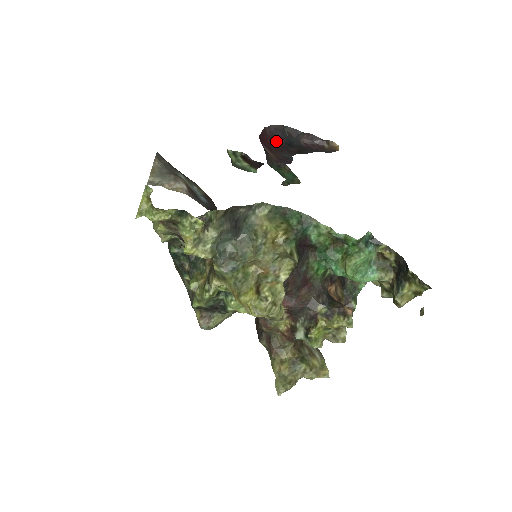
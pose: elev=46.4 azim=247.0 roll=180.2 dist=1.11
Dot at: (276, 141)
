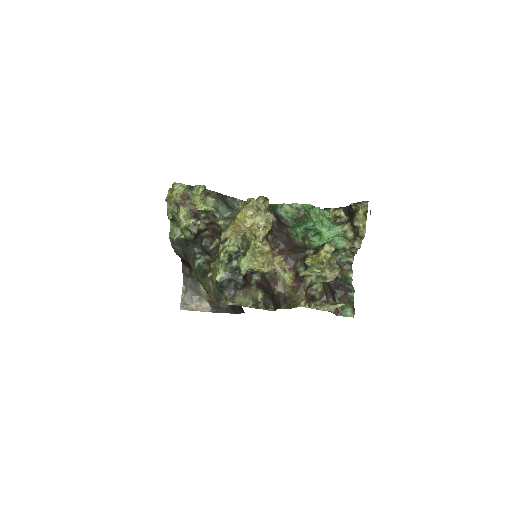
Dot at: occluded
